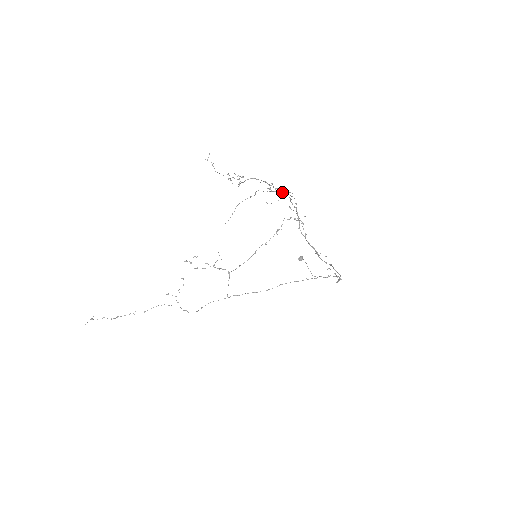
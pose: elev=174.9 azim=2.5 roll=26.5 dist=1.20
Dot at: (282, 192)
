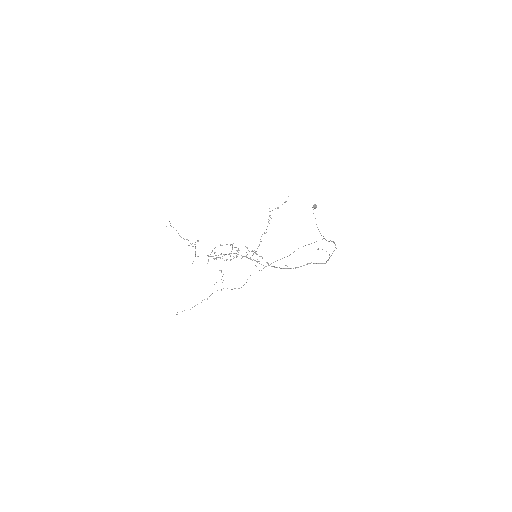
Dot at: occluded
